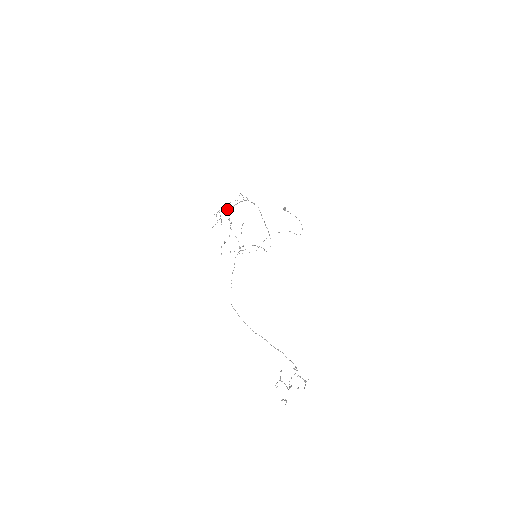
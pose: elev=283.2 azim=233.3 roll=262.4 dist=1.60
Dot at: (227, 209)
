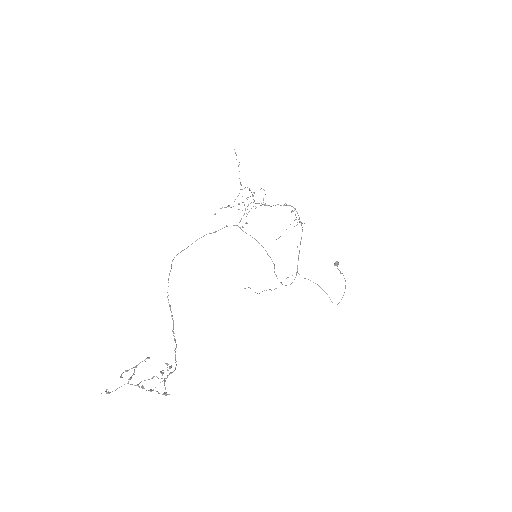
Dot at: (266, 205)
